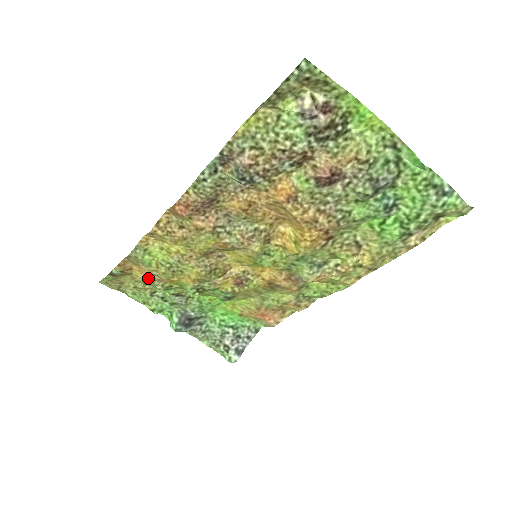
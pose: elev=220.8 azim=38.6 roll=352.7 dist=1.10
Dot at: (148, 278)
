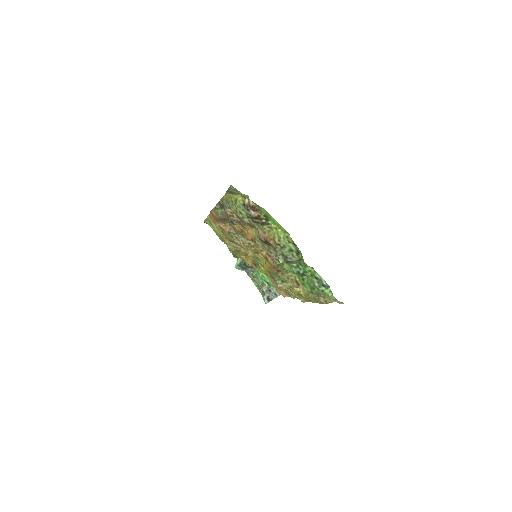
Dot at: occluded
